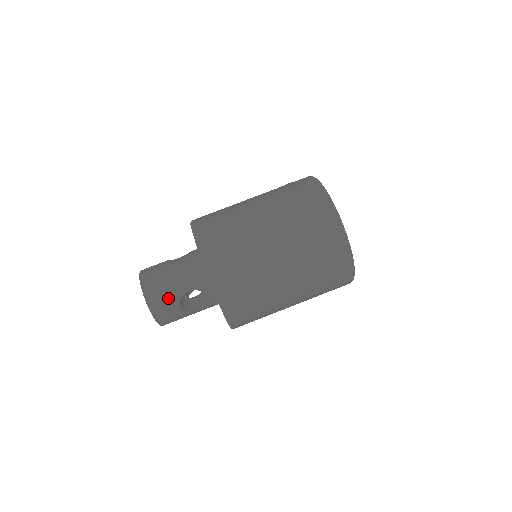
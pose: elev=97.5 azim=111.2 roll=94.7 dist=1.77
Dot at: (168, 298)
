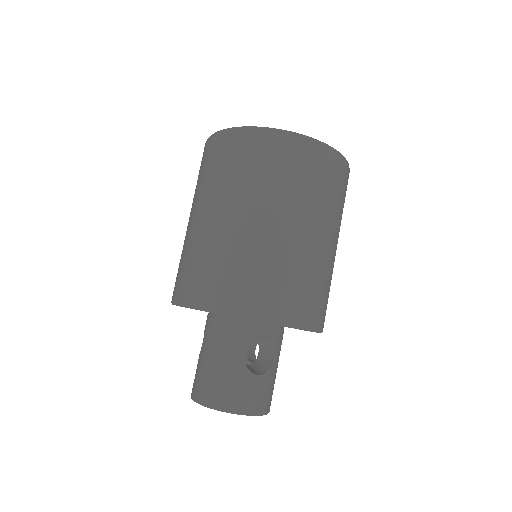
Dot at: (237, 383)
